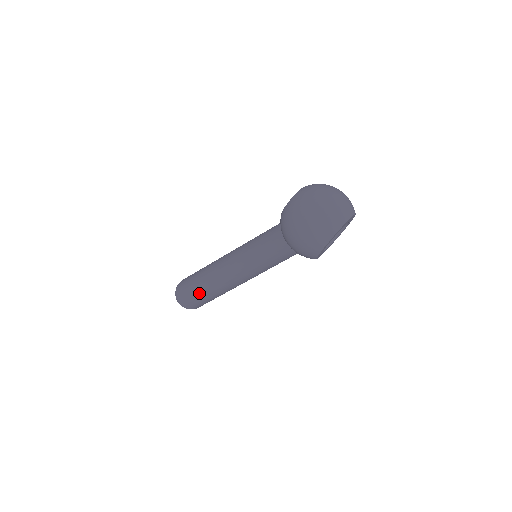
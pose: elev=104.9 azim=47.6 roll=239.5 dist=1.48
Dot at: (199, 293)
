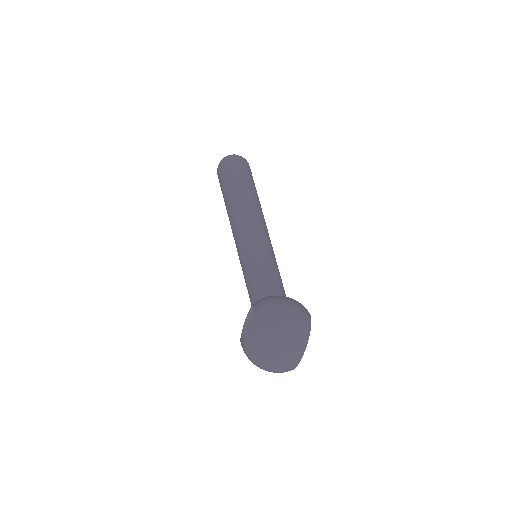
Dot at: occluded
